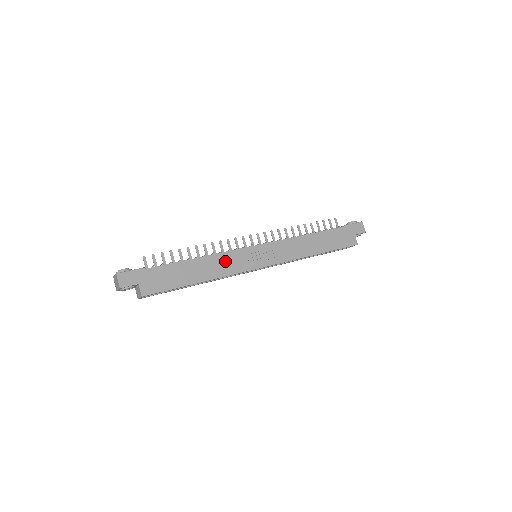
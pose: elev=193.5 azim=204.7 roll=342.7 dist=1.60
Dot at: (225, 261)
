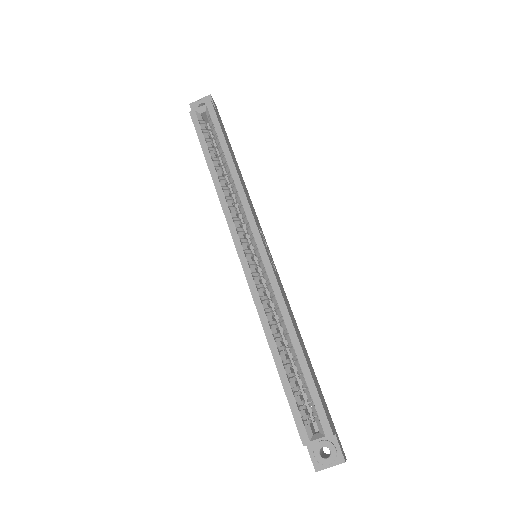
Dot at: (251, 204)
